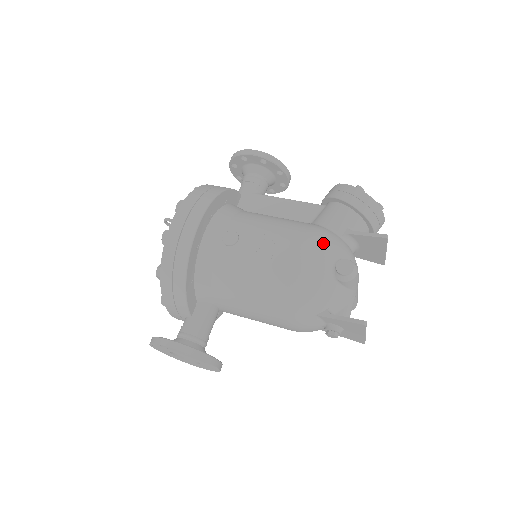
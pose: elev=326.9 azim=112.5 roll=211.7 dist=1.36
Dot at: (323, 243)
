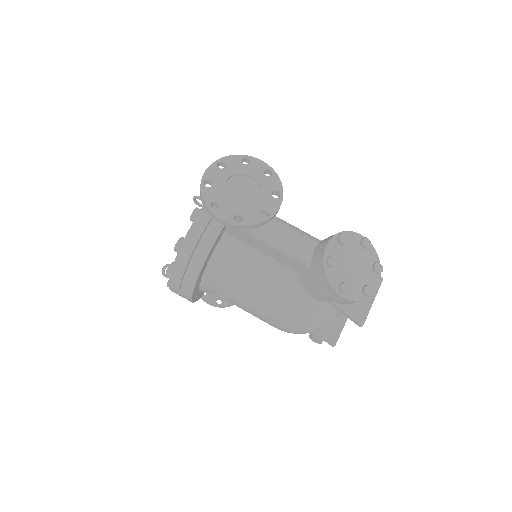
Dot at: (299, 324)
